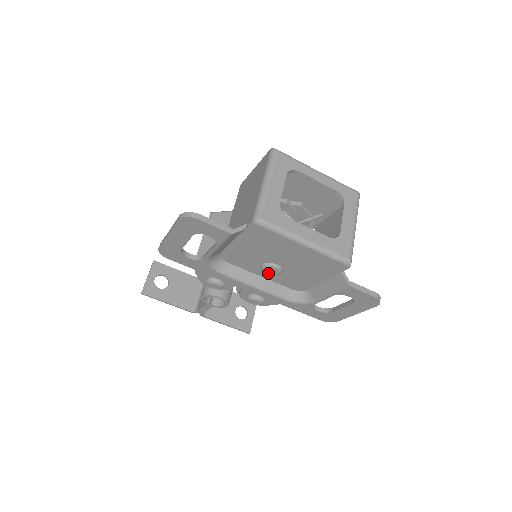
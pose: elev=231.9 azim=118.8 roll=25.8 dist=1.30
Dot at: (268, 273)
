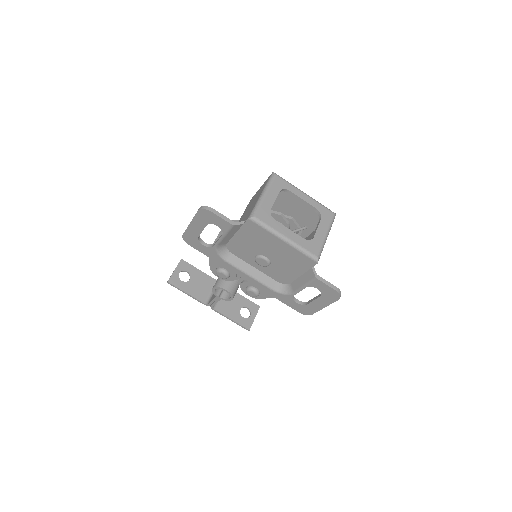
Dot at: (260, 264)
